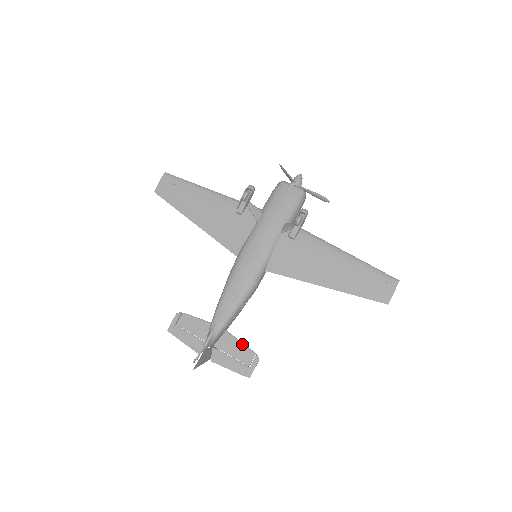
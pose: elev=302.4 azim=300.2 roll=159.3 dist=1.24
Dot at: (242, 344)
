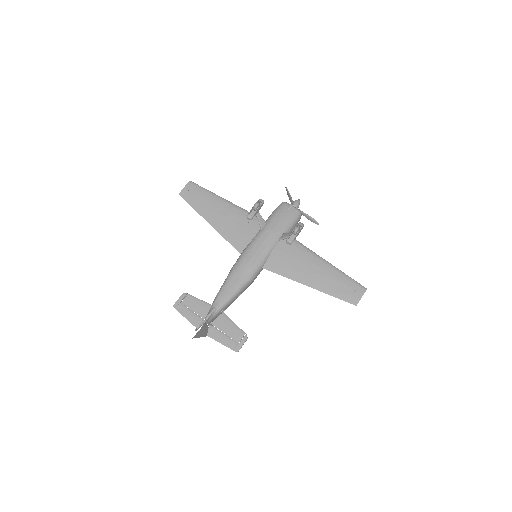
Dot at: (235, 325)
